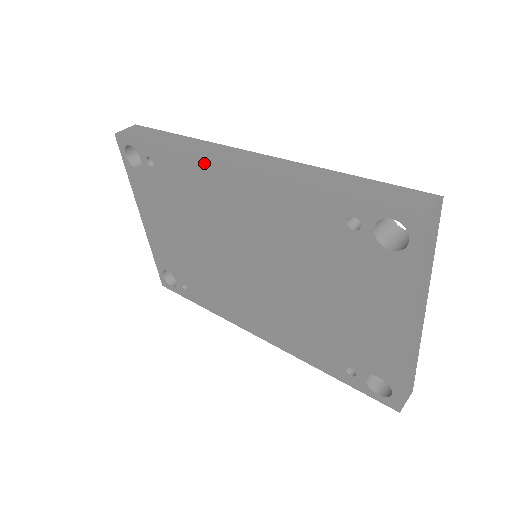
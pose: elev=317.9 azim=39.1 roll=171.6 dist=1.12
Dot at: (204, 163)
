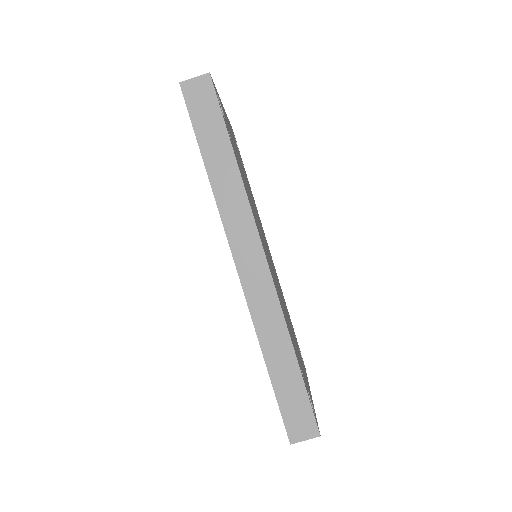
Dot at: (225, 229)
